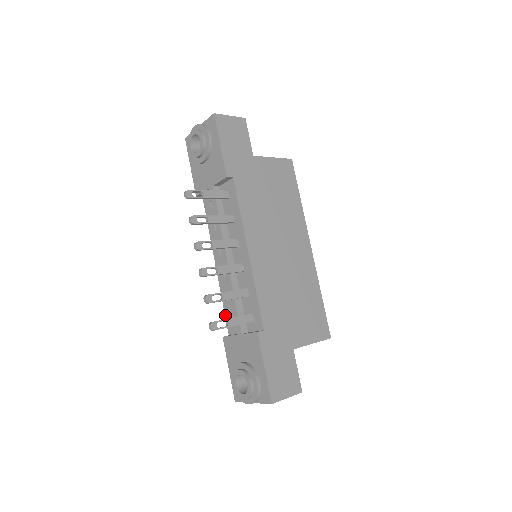
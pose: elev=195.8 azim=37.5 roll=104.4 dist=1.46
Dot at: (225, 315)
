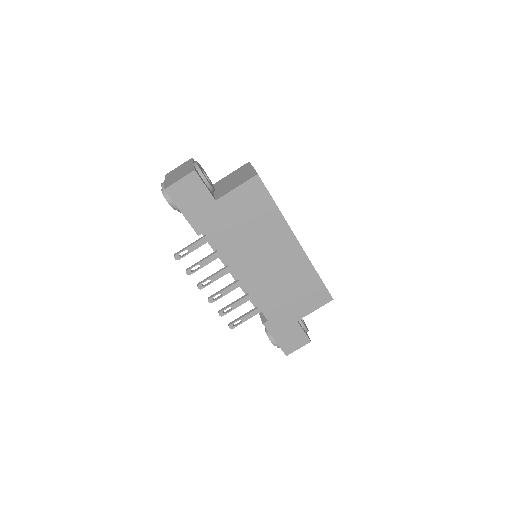
Dot at: occluded
